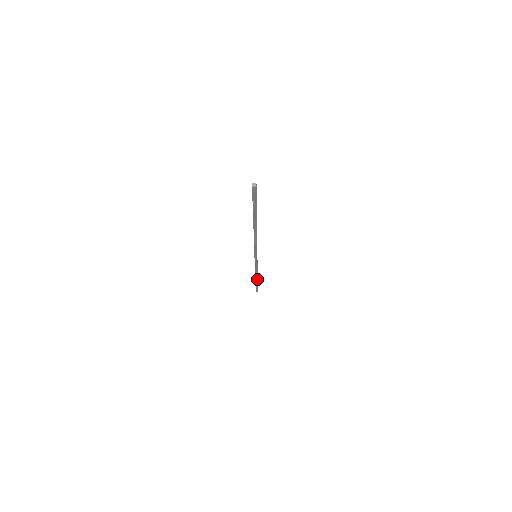
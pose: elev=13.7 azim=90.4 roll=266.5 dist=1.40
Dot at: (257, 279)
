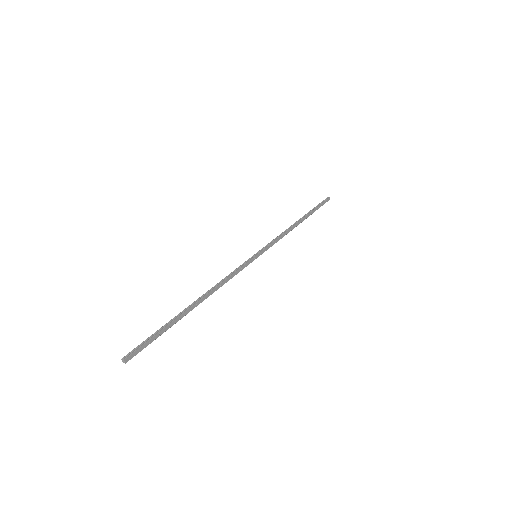
Dot at: (302, 221)
